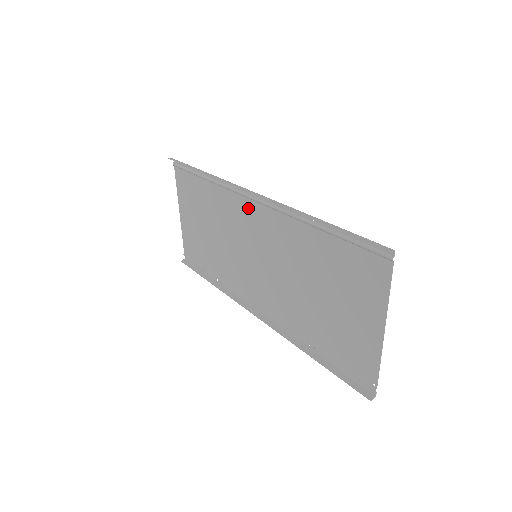
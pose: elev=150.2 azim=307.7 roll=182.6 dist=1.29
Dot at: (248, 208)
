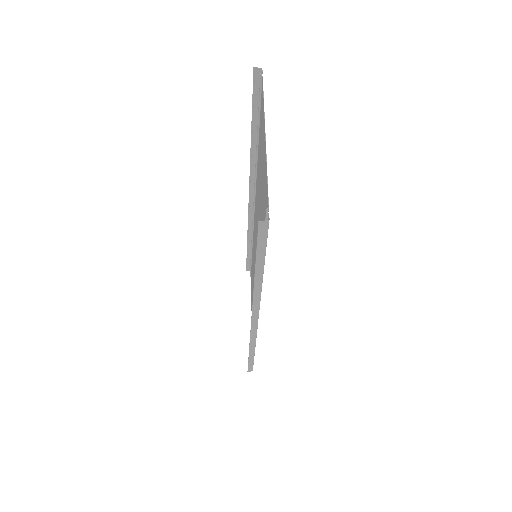
Dot at: occluded
